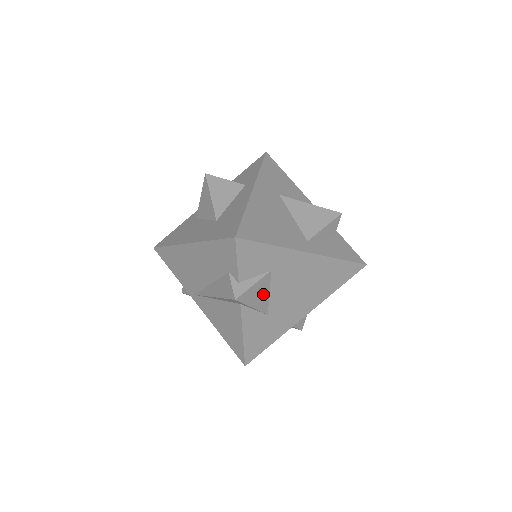
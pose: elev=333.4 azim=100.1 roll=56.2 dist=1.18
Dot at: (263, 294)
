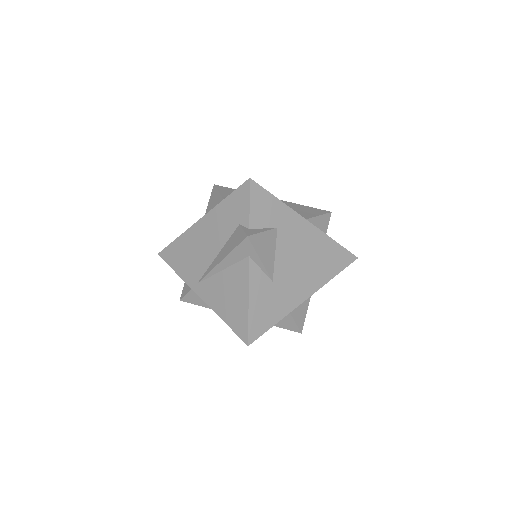
Dot at: (270, 251)
